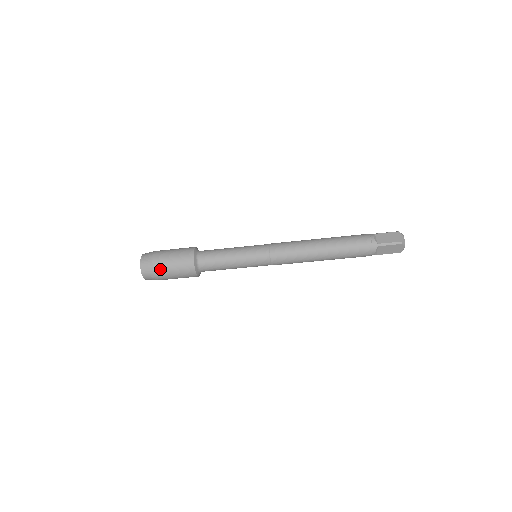
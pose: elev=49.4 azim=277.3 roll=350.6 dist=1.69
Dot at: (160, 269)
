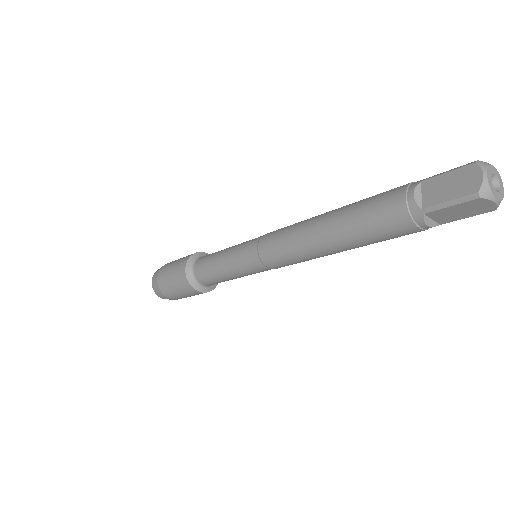
Dot at: (166, 292)
